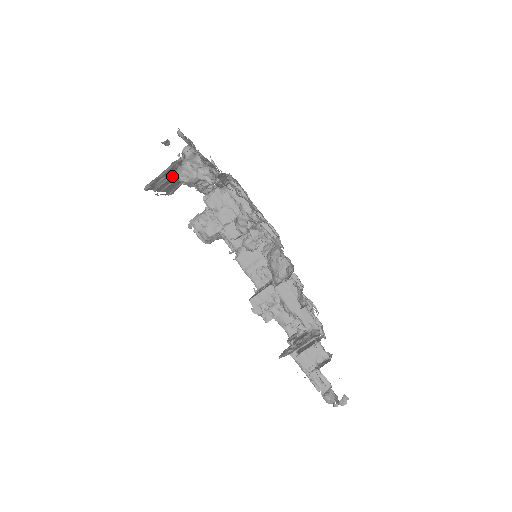
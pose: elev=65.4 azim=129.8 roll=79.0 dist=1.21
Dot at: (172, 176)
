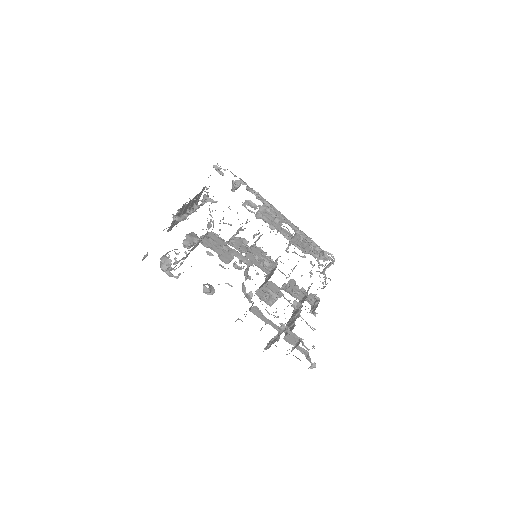
Dot at: (183, 212)
